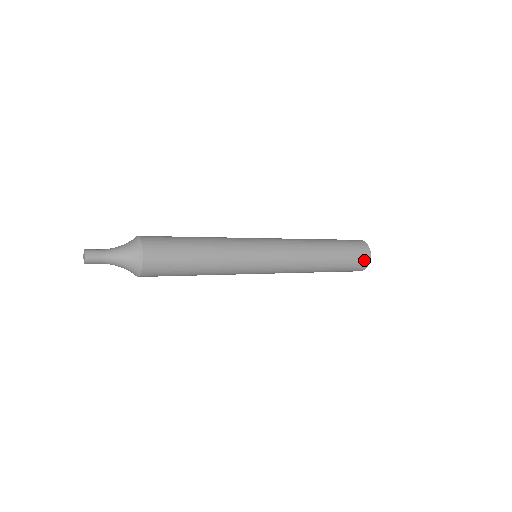
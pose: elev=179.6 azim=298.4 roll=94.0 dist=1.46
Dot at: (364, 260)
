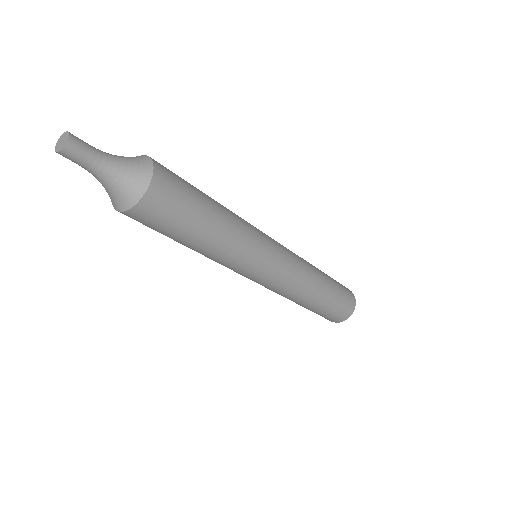
Dot at: (341, 318)
